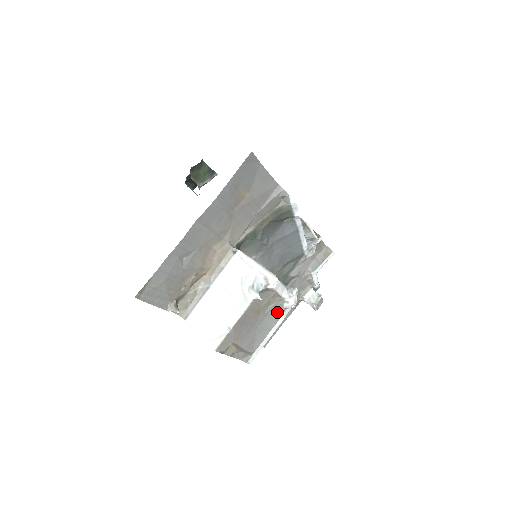
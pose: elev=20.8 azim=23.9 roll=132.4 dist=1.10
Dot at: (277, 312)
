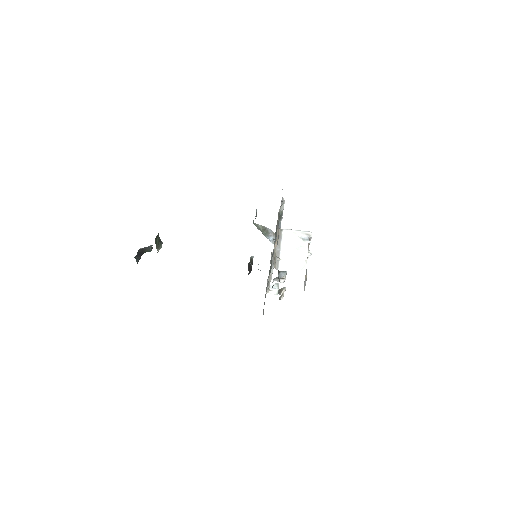
Dot at: occluded
